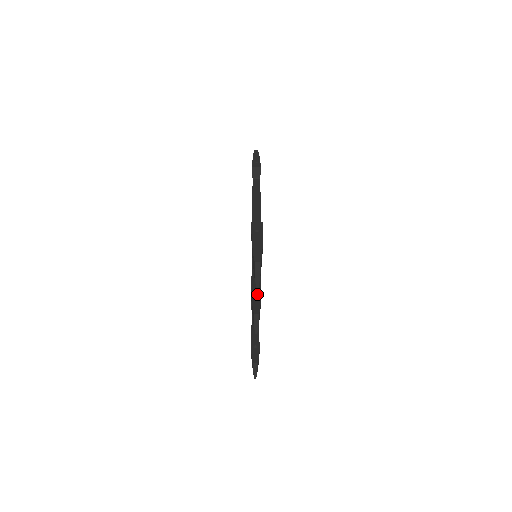
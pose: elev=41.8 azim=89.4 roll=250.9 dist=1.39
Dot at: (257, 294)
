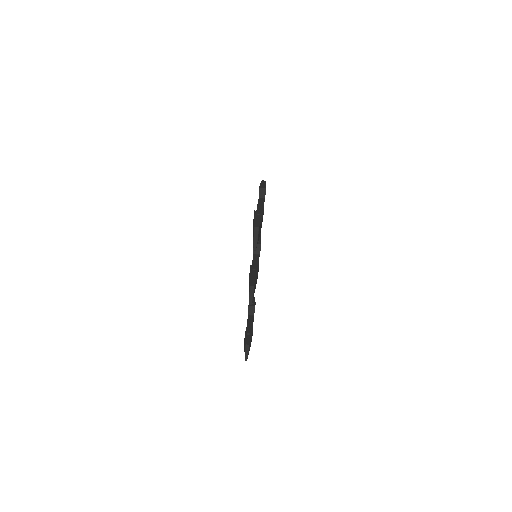
Dot at: (254, 275)
